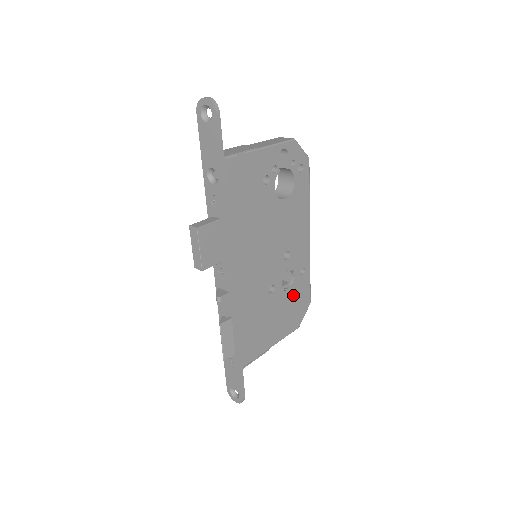
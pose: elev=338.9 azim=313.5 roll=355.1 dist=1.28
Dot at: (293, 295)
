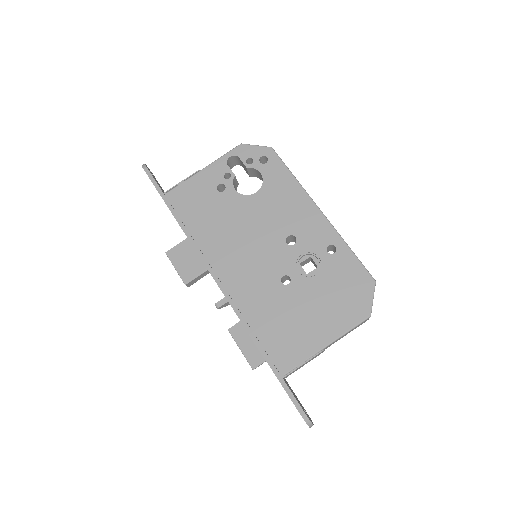
Dot at: (330, 279)
